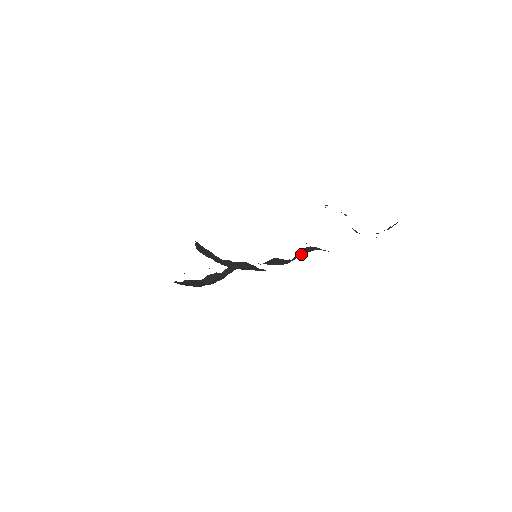
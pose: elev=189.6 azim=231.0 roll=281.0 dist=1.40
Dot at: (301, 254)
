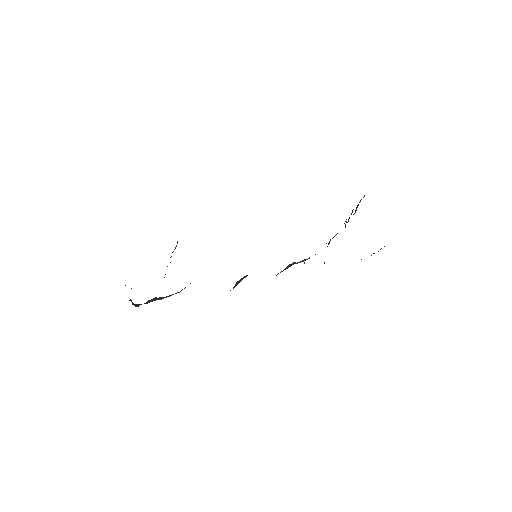
Dot at: occluded
